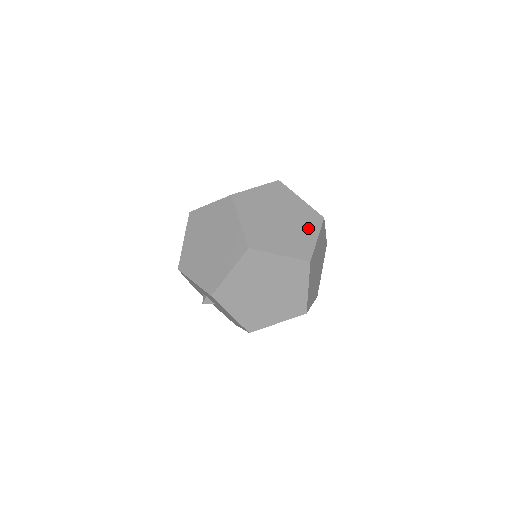
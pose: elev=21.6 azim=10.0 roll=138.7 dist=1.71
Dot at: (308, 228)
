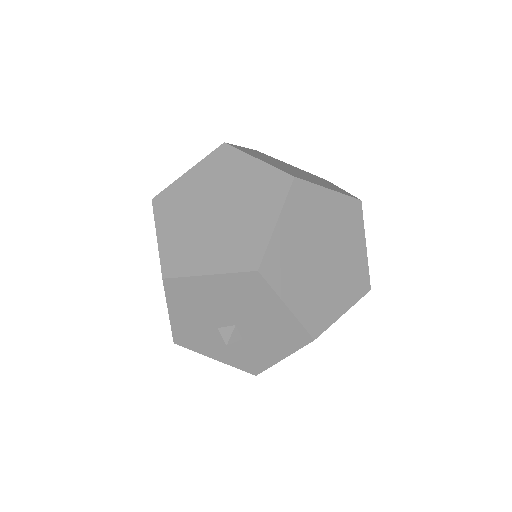
Dot at: occluded
